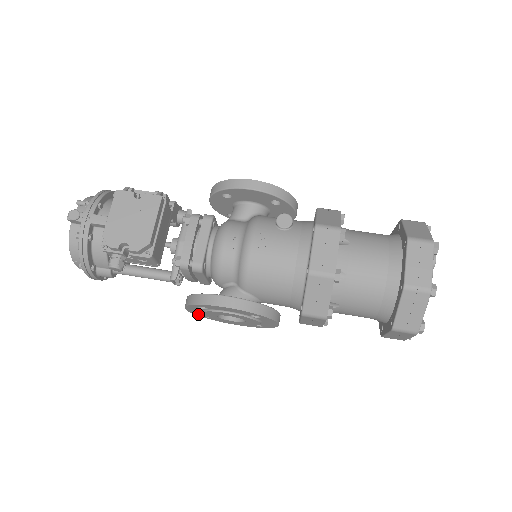
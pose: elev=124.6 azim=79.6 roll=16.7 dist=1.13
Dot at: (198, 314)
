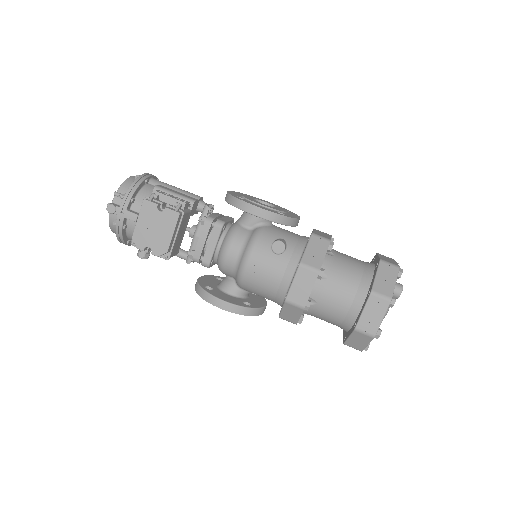
Dot at: occluded
